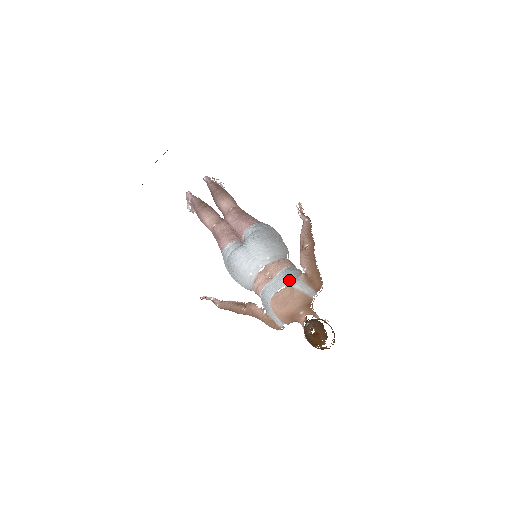
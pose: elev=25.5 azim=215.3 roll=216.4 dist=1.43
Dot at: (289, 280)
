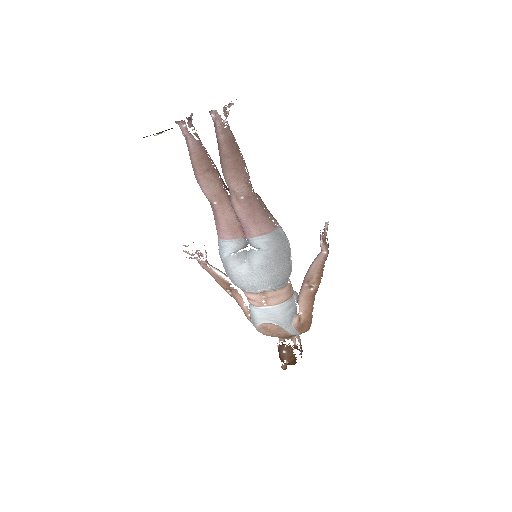
Dot at: (282, 323)
